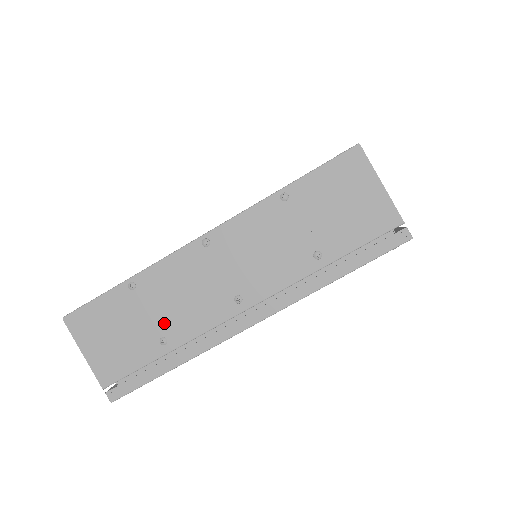
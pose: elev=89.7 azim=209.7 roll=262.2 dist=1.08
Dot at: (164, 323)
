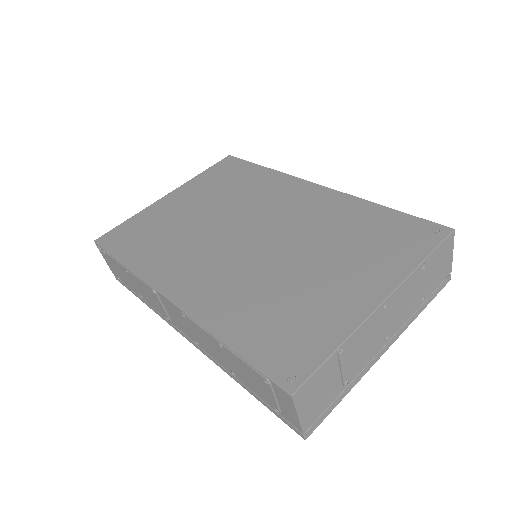
Dot at: (351, 370)
